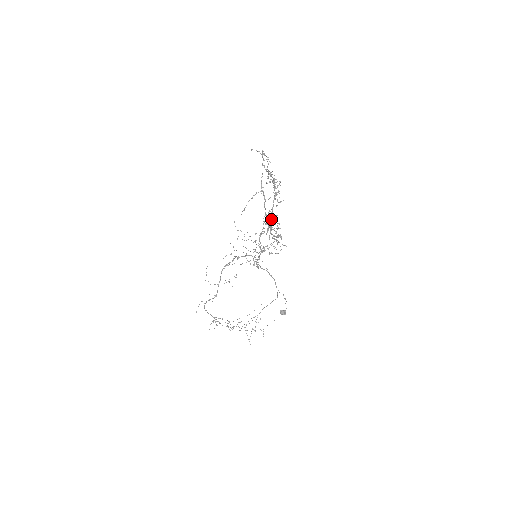
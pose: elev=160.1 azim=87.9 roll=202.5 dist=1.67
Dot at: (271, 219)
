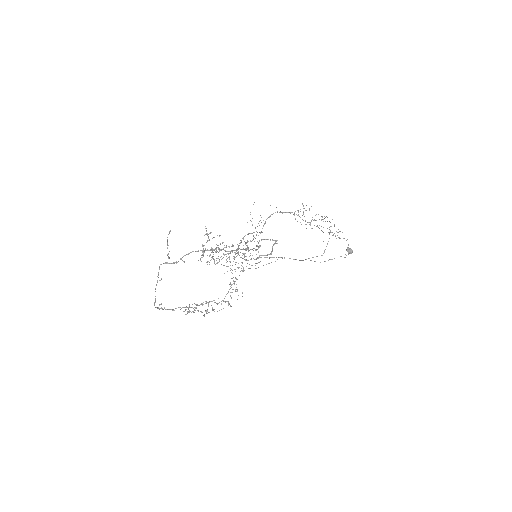
Dot at: occluded
